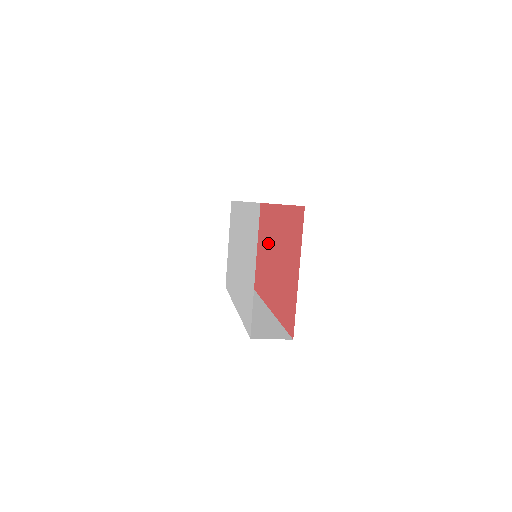
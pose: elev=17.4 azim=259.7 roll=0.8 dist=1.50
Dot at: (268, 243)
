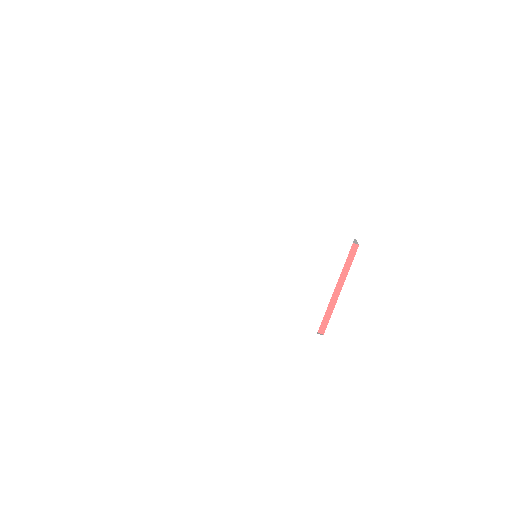
Dot at: occluded
